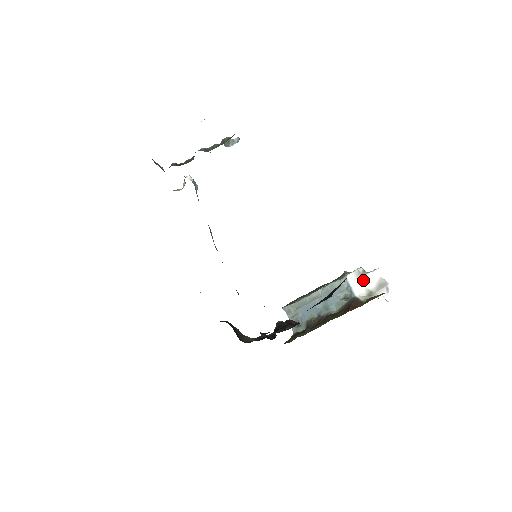
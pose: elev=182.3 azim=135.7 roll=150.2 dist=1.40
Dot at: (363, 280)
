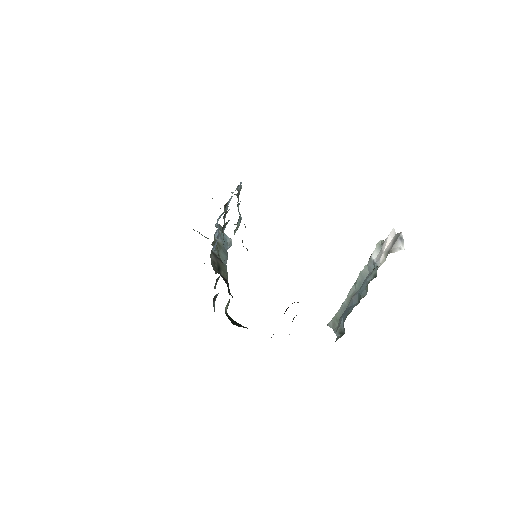
Dot at: (382, 248)
